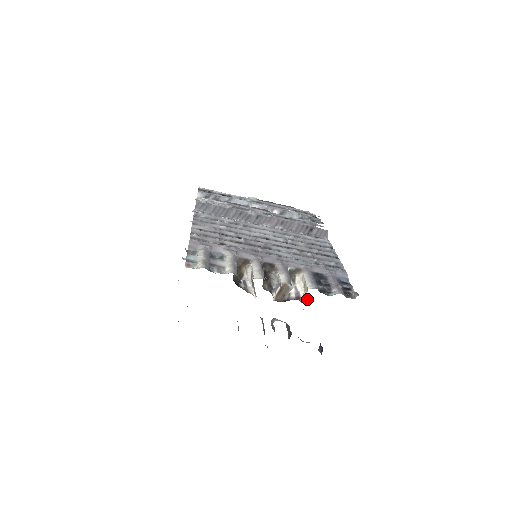
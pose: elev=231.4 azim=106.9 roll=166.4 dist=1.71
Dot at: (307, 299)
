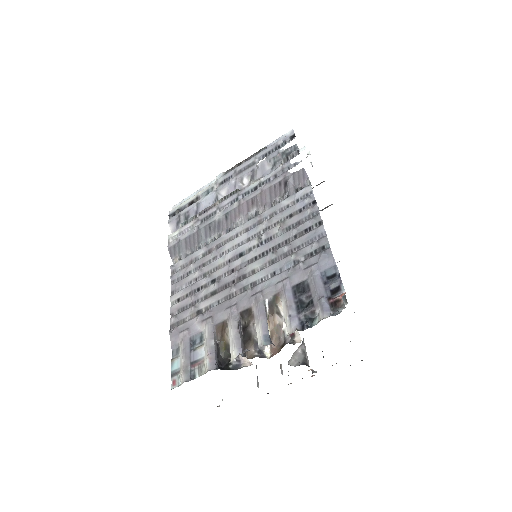
Dot at: (298, 337)
